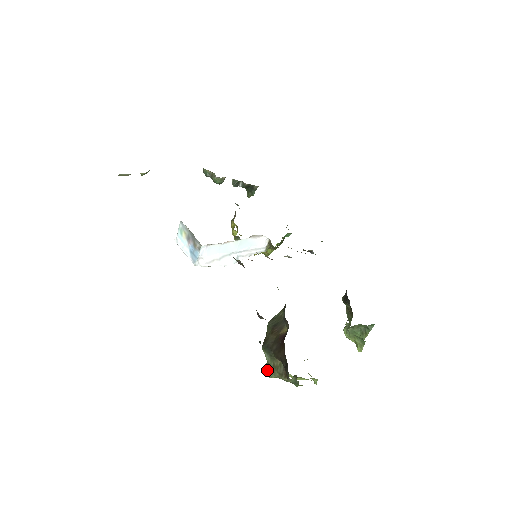
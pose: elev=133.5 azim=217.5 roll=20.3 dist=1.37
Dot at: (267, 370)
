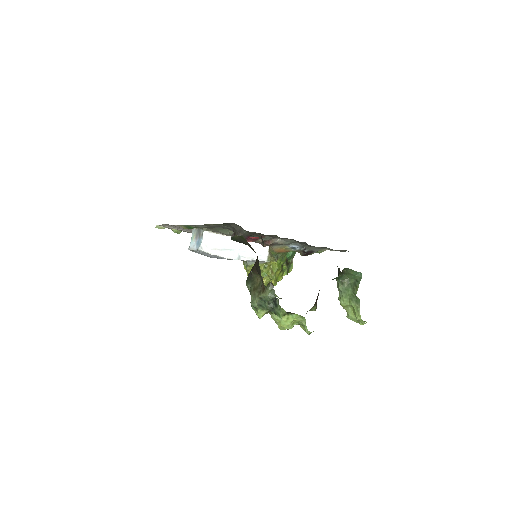
Dot at: occluded
